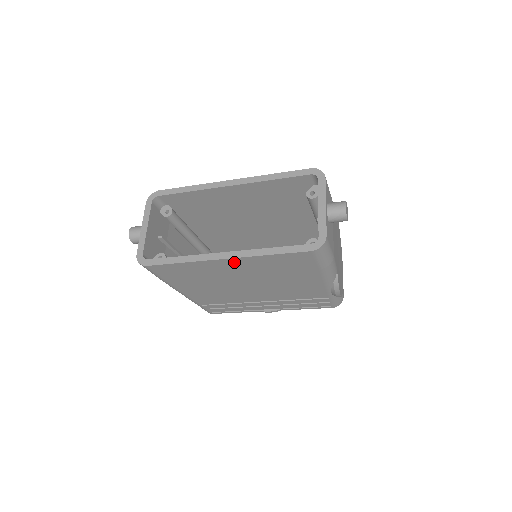
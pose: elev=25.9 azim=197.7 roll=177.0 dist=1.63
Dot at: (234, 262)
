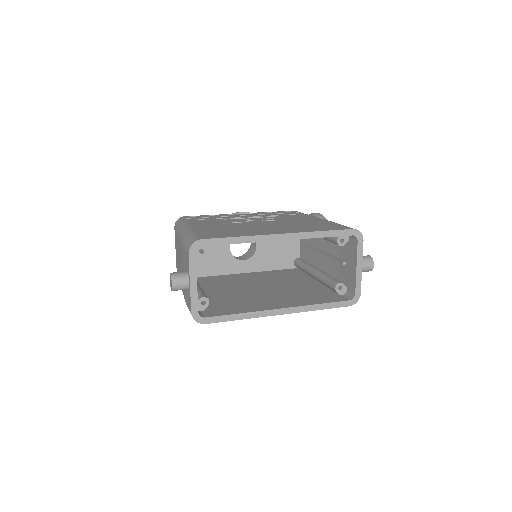
Dot at: occluded
